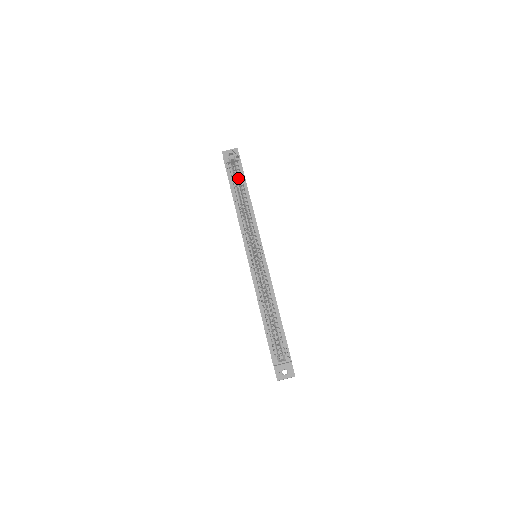
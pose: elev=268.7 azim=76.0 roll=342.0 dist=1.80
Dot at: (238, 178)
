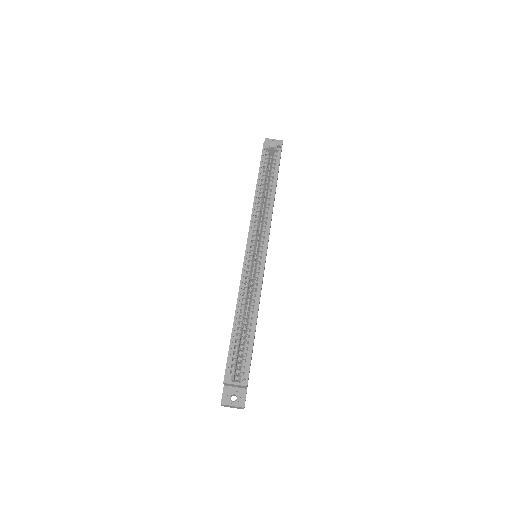
Dot at: (271, 168)
